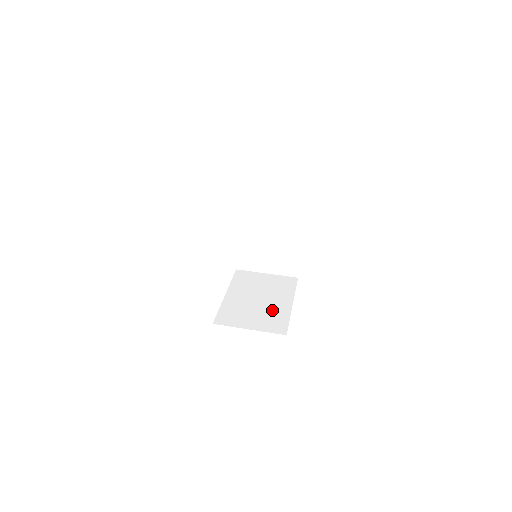
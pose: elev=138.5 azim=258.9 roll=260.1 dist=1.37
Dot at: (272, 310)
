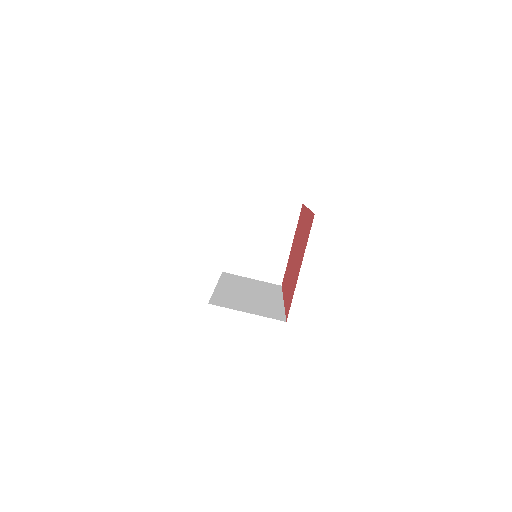
Dot at: (273, 254)
